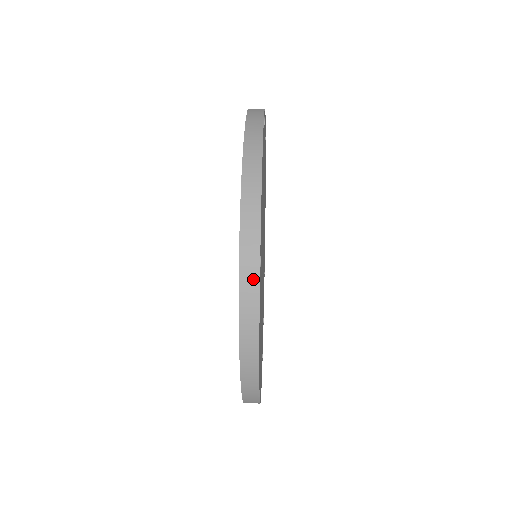
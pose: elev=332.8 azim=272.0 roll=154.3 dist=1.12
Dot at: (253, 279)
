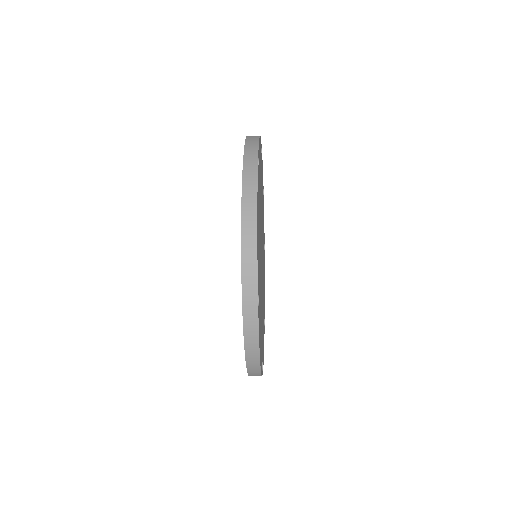
Dot at: (253, 317)
